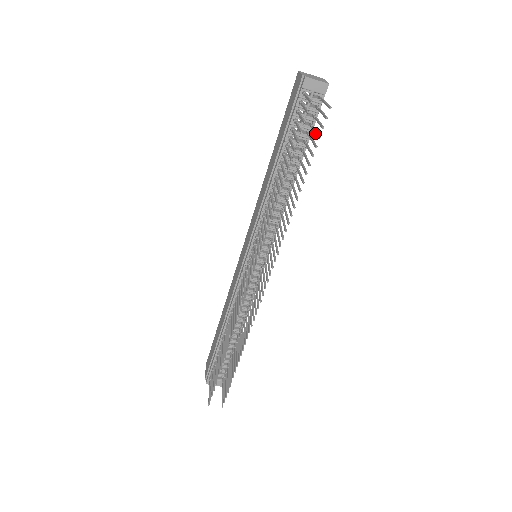
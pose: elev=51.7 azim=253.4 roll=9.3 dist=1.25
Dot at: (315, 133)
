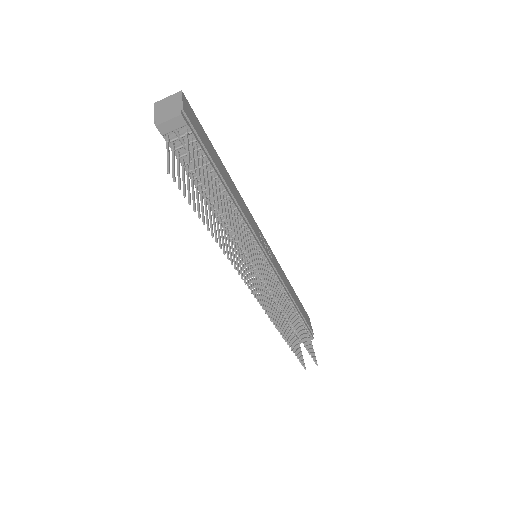
Dot at: (202, 177)
